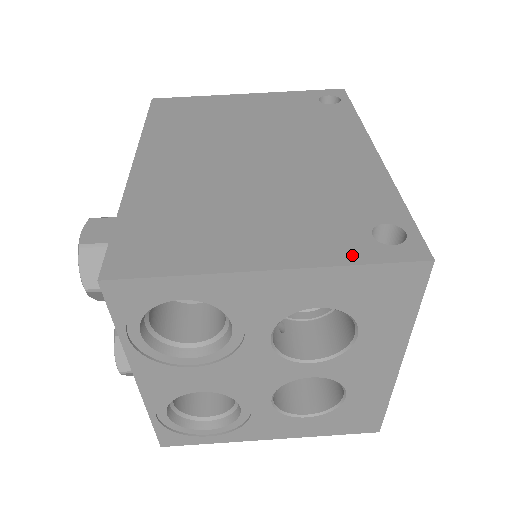
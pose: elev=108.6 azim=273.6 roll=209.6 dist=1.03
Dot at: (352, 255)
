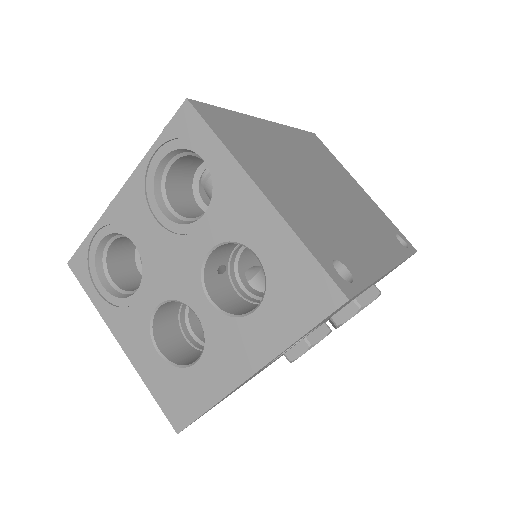
Dot at: (311, 245)
